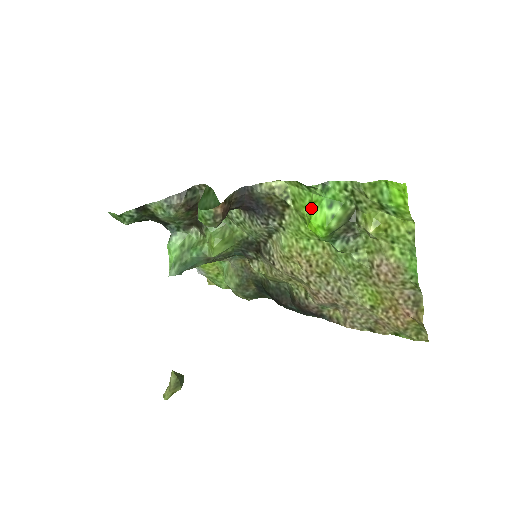
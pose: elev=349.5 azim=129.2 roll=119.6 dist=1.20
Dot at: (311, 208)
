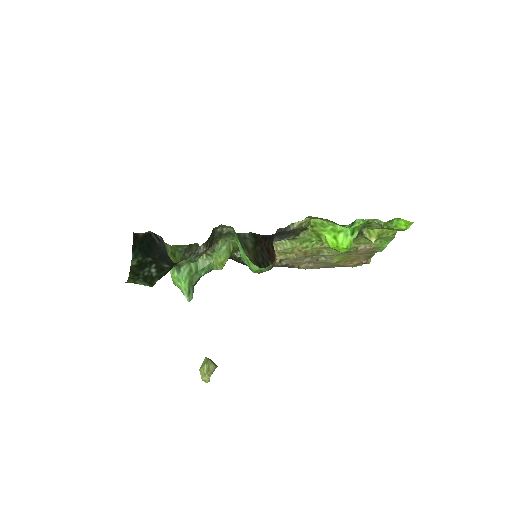
Dot at: (335, 235)
